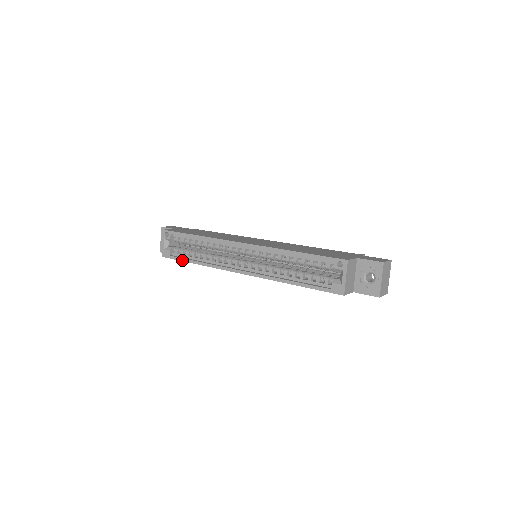
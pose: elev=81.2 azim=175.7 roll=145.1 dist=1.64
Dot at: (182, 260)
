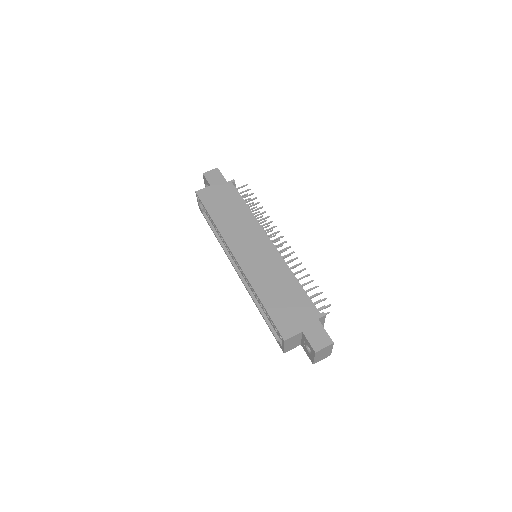
Dot at: (209, 225)
